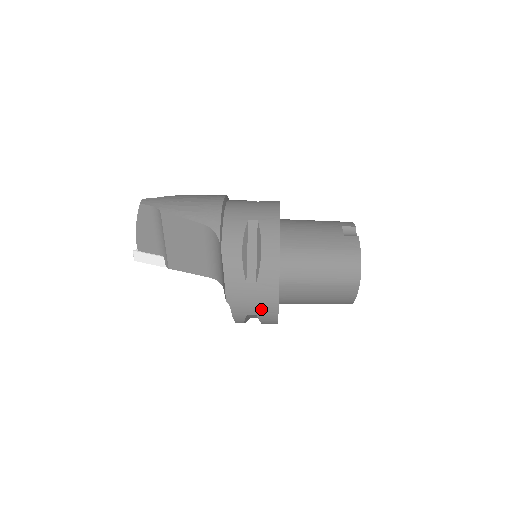
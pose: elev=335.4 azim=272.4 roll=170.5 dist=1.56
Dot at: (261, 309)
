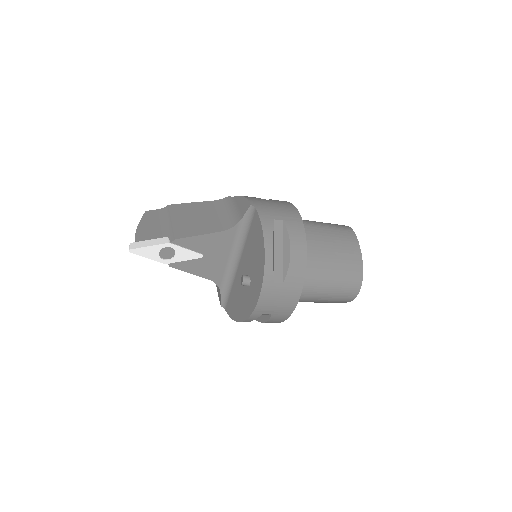
Dot at: (285, 214)
